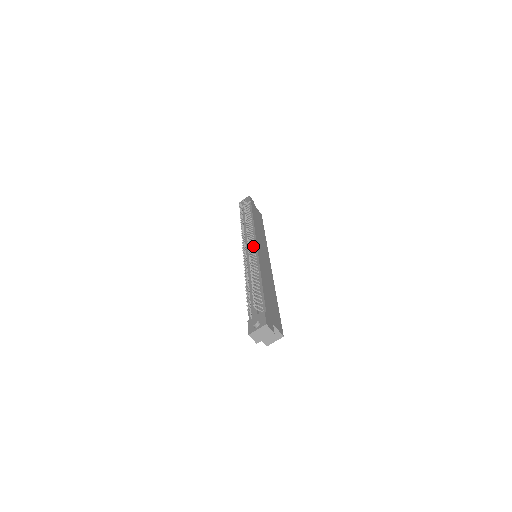
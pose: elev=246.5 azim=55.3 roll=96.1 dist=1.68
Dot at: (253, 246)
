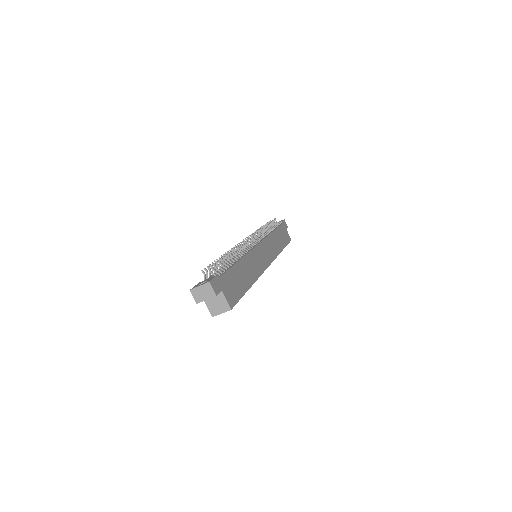
Dot at: (254, 243)
